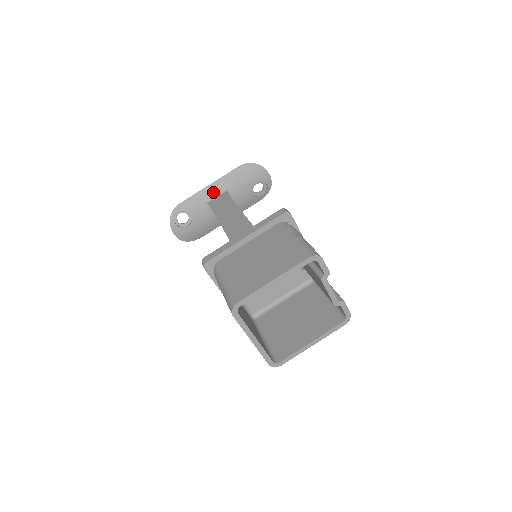
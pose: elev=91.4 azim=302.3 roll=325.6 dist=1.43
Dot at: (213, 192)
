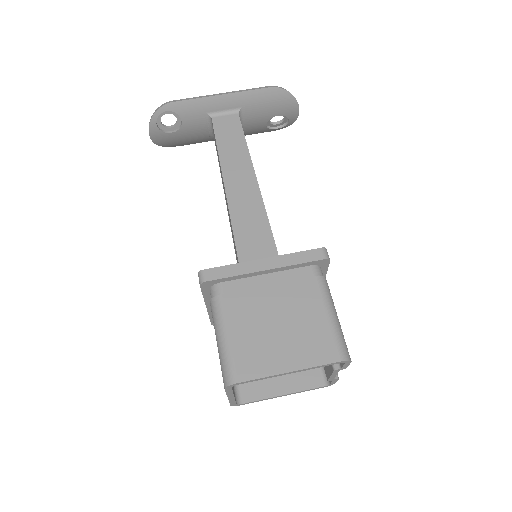
Dot at: (222, 106)
